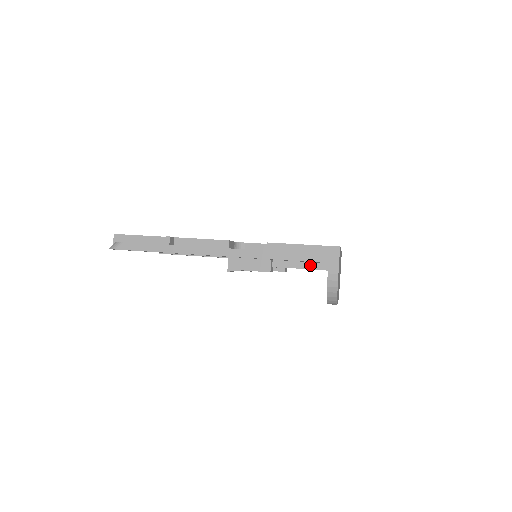
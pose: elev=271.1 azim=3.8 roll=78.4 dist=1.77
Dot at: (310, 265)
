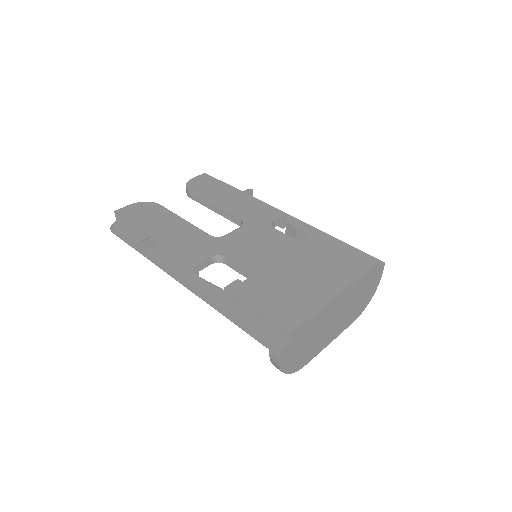
Dot at: occluded
